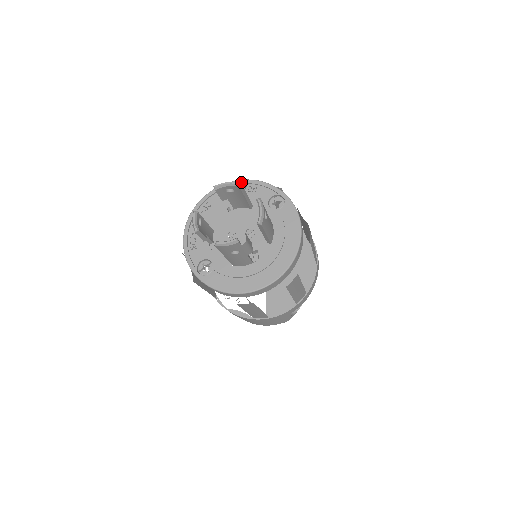
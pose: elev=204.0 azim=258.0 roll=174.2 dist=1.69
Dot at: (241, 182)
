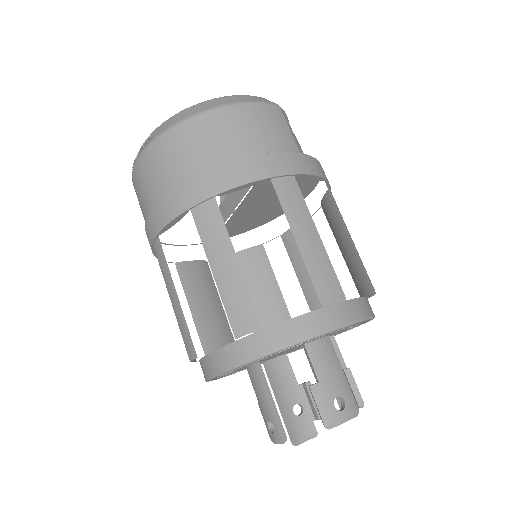
Dot at: occluded
